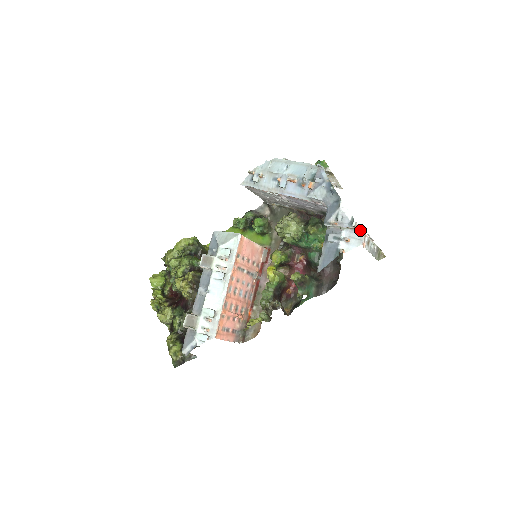
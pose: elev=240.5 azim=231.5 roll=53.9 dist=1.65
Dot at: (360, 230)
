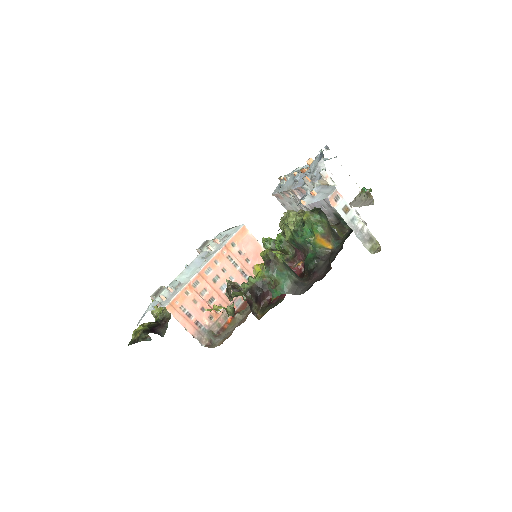
Dot at: (333, 186)
